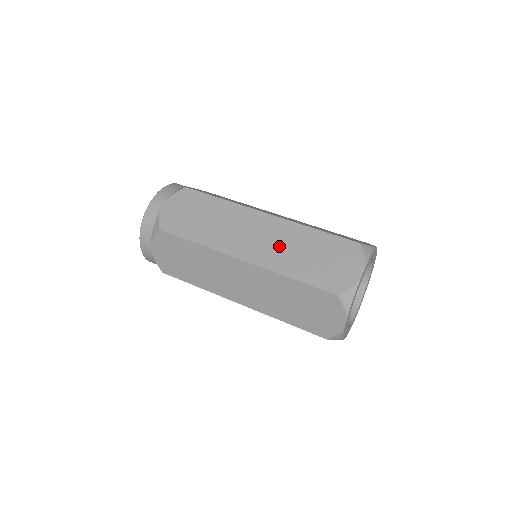
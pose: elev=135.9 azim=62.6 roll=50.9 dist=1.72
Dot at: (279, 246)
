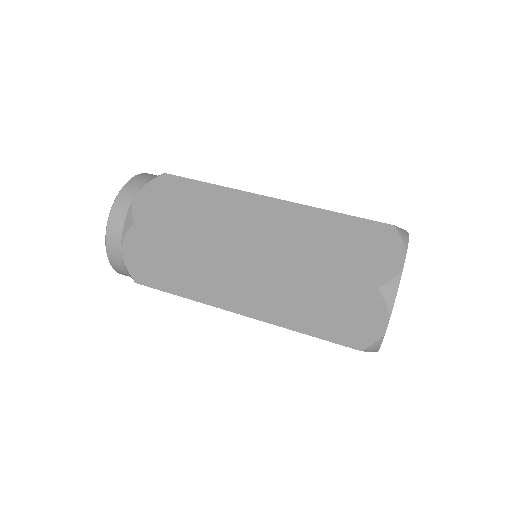
Dot at: (293, 234)
